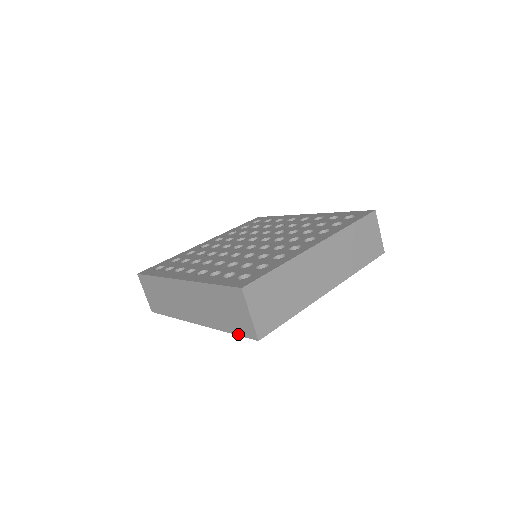
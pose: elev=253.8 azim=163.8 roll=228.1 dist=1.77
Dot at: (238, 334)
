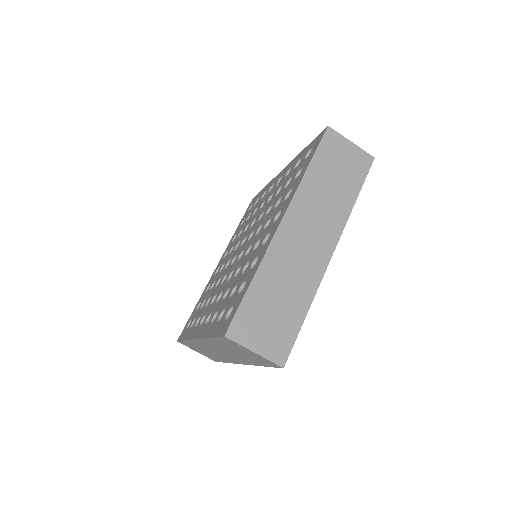
Dot at: (268, 366)
